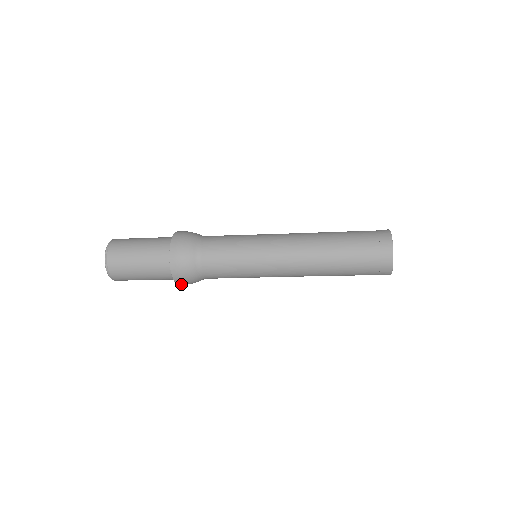
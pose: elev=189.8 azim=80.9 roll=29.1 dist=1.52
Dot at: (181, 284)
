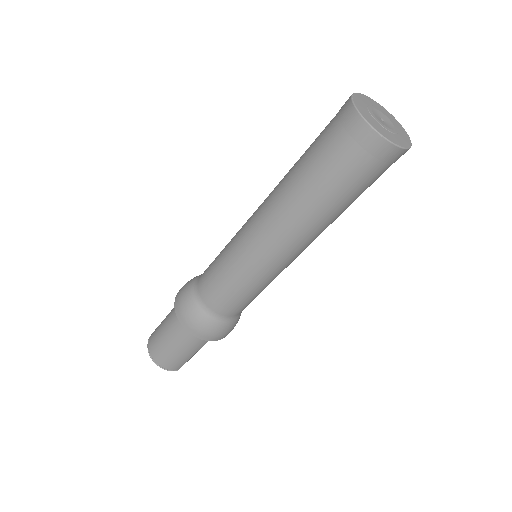
Dot at: (216, 338)
